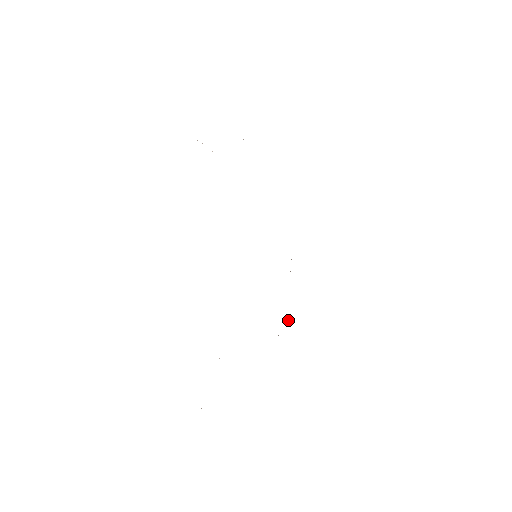
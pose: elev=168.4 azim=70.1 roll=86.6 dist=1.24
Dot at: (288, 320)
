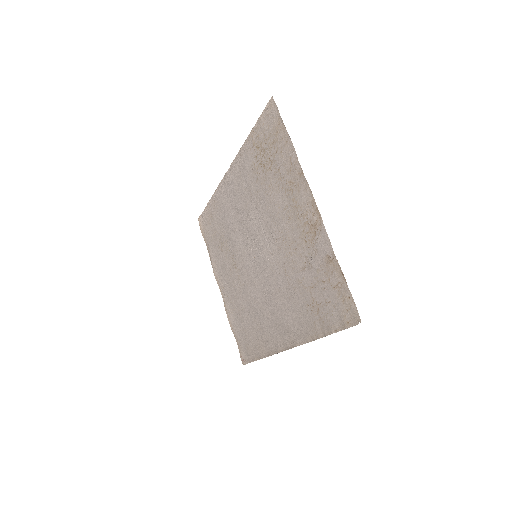
Dot at: (243, 361)
